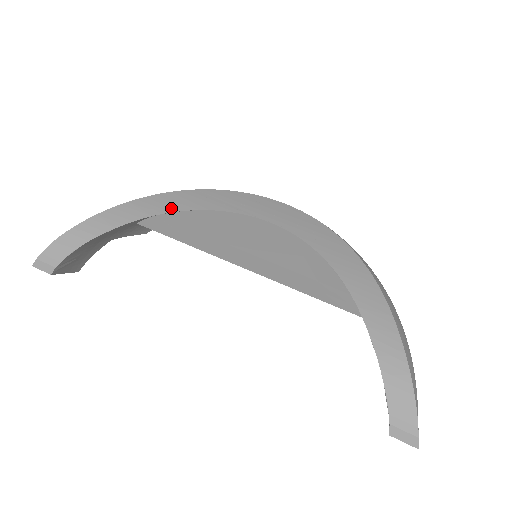
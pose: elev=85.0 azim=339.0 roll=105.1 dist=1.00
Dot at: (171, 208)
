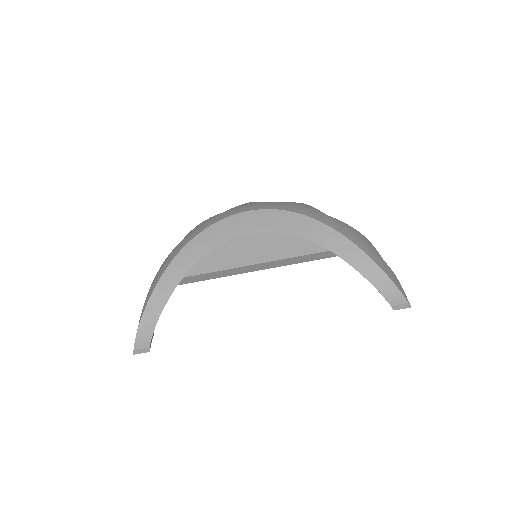
Dot at: (188, 266)
